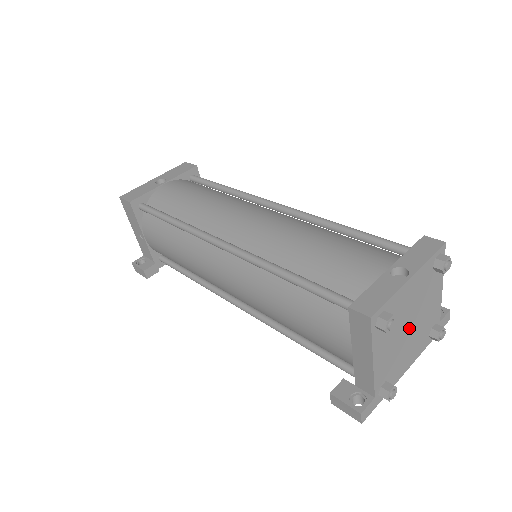
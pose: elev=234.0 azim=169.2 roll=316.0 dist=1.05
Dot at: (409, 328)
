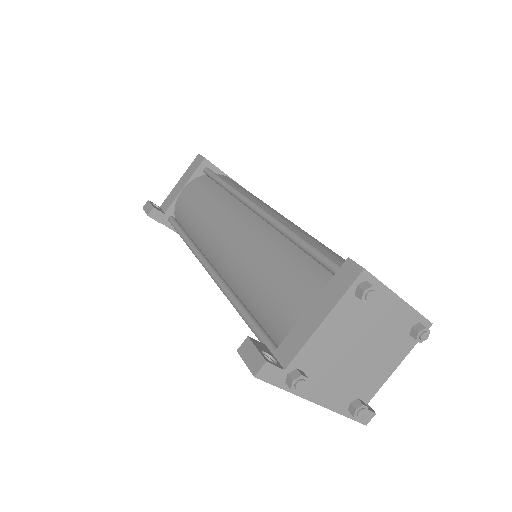
Dot at: (356, 353)
